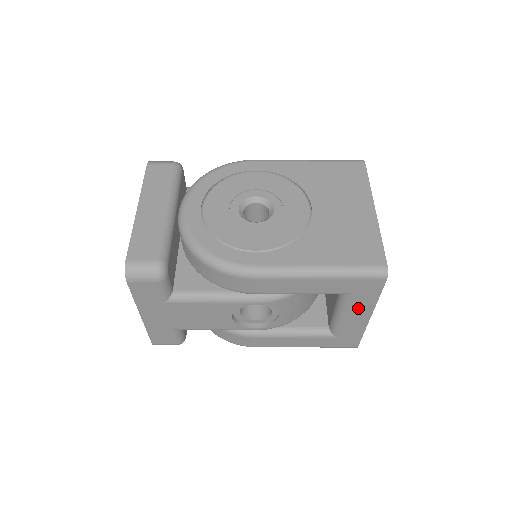
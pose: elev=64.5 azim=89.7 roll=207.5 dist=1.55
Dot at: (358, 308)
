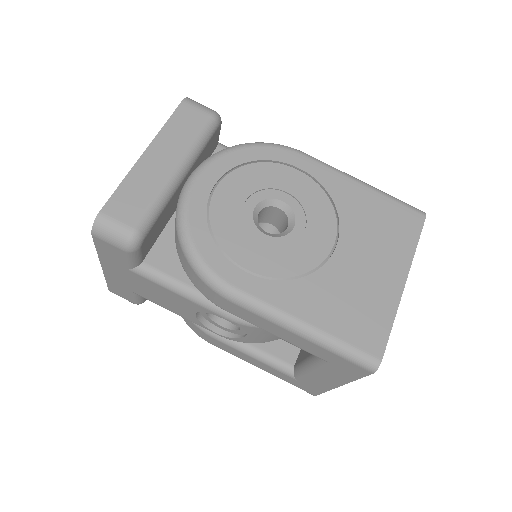
Dot at: (330, 374)
